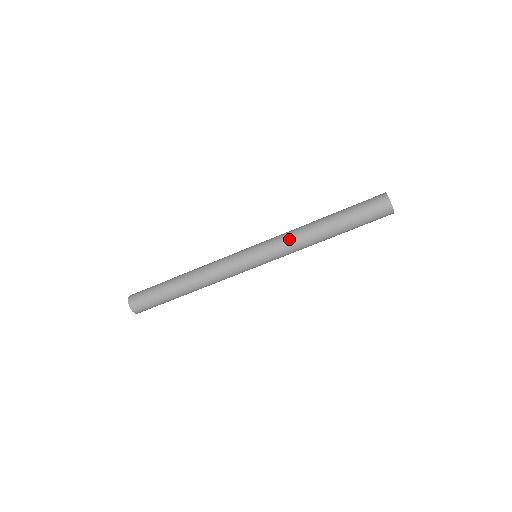
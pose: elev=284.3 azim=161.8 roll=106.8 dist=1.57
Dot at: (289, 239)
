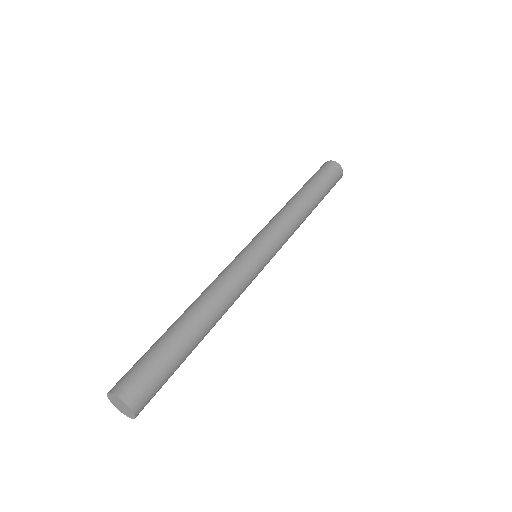
Dot at: (287, 221)
